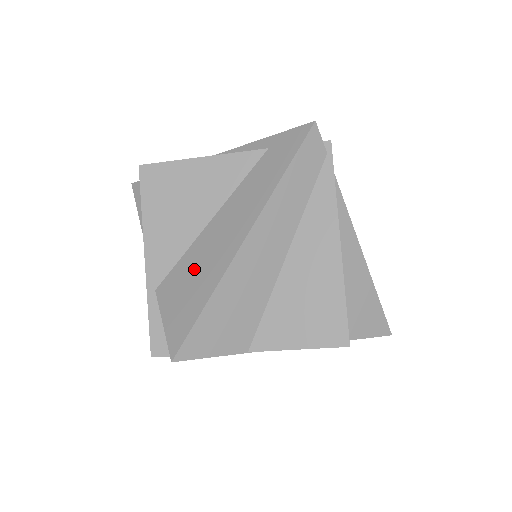
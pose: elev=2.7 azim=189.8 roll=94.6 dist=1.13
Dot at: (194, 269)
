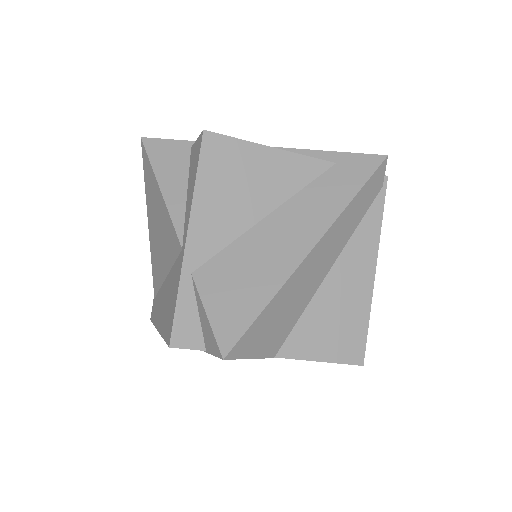
Dot at: (249, 262)
